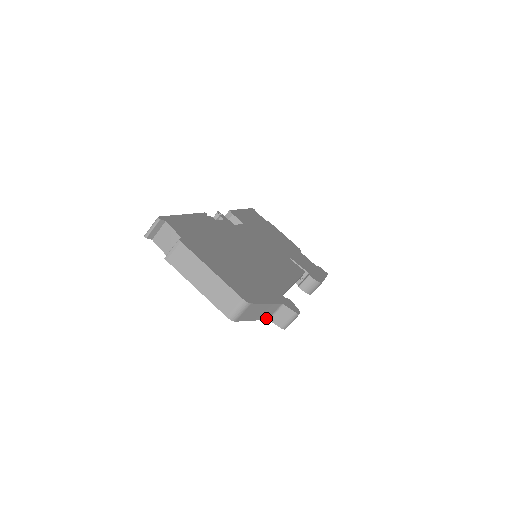
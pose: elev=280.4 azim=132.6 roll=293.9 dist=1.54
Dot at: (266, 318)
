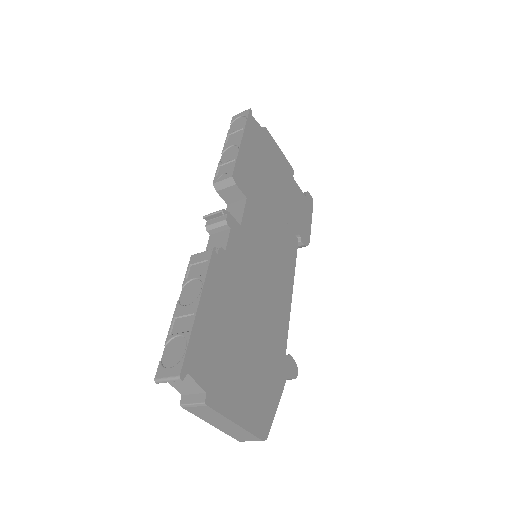
Dot at: occluded
